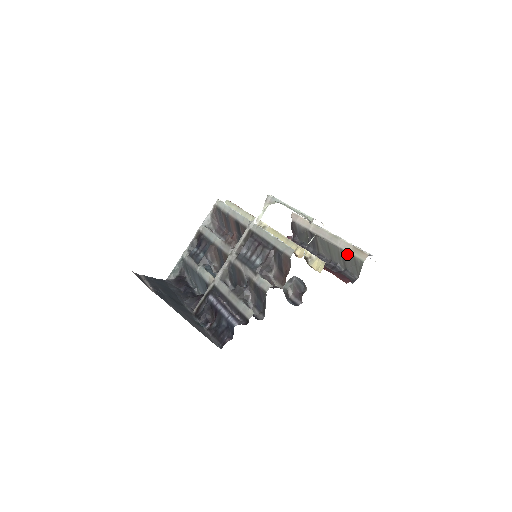
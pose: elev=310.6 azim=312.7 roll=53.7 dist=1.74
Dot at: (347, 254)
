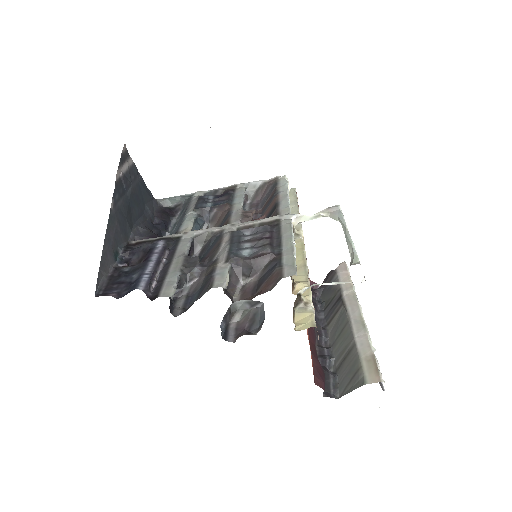
Dot at: (355, 355)
